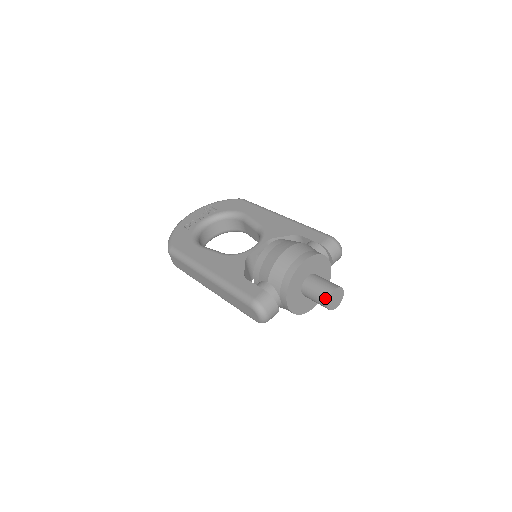
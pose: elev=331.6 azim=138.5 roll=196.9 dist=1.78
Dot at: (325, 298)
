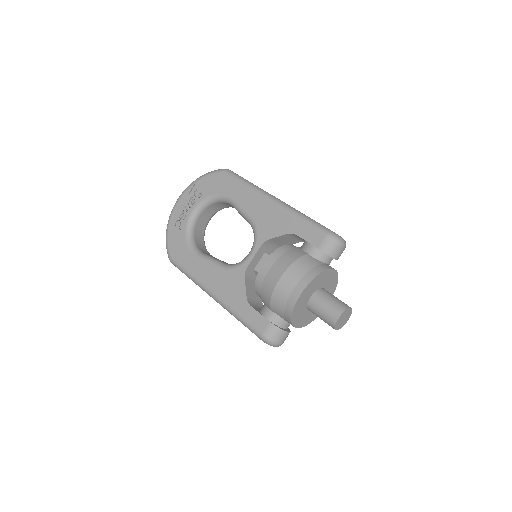
Dot at: (332, 325)
